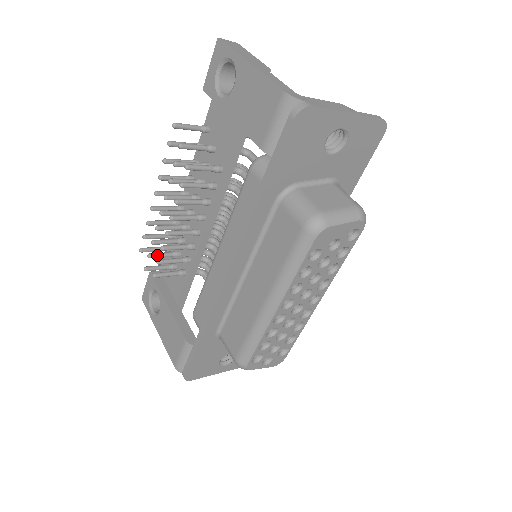
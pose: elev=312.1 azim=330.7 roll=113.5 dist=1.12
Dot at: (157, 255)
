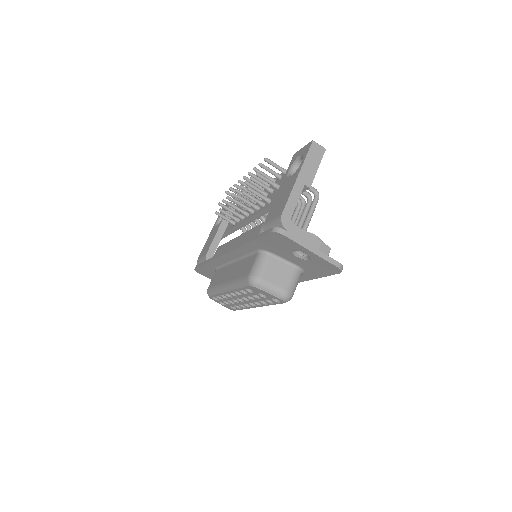
Dot at: occluded
